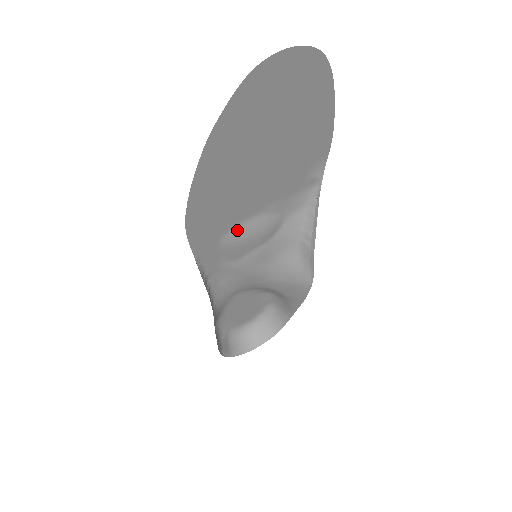
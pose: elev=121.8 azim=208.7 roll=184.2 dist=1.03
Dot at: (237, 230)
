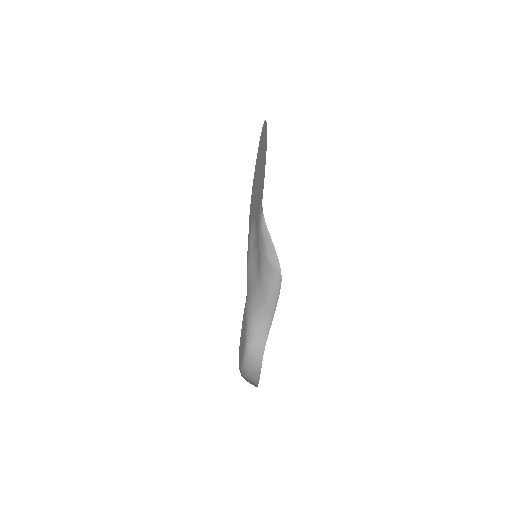
Dot at: (254, 223)
